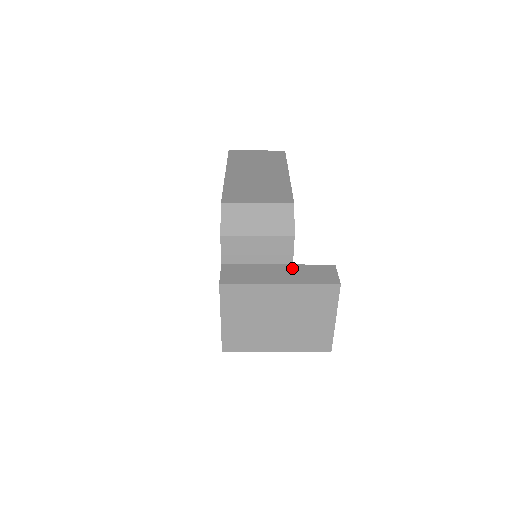
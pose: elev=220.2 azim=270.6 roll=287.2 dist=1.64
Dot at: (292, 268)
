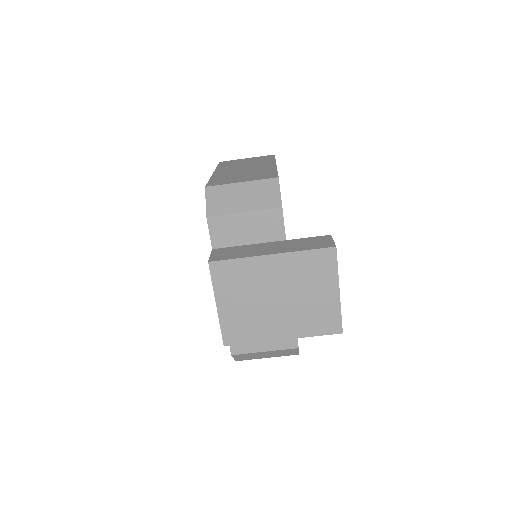
Dot at: (285, 242)
